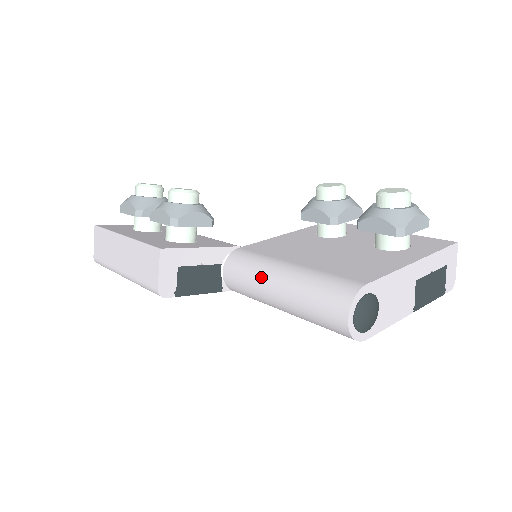
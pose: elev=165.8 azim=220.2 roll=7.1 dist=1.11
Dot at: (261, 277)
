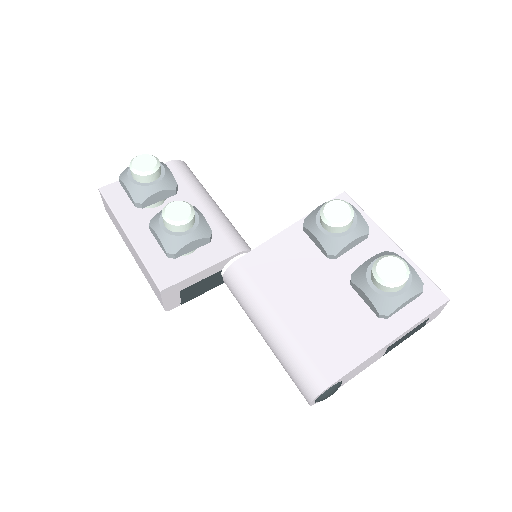
Dot at: (252, 316)
